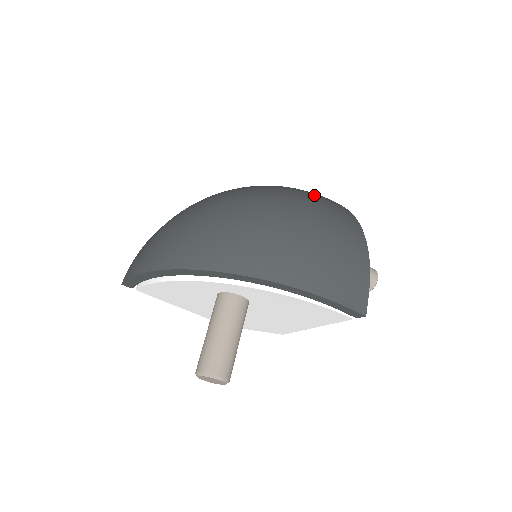
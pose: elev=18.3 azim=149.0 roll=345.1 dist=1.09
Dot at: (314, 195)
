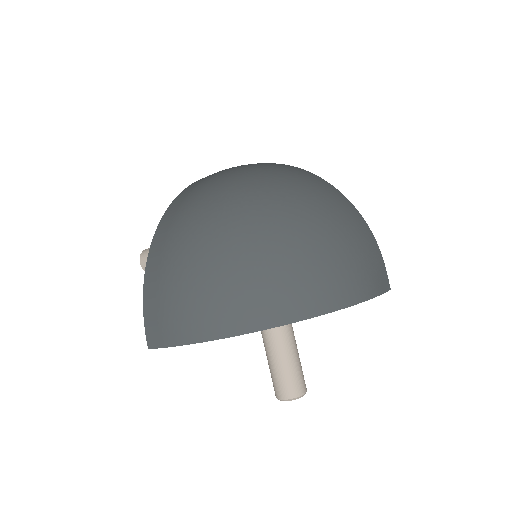
Dot at: (297, 181)
